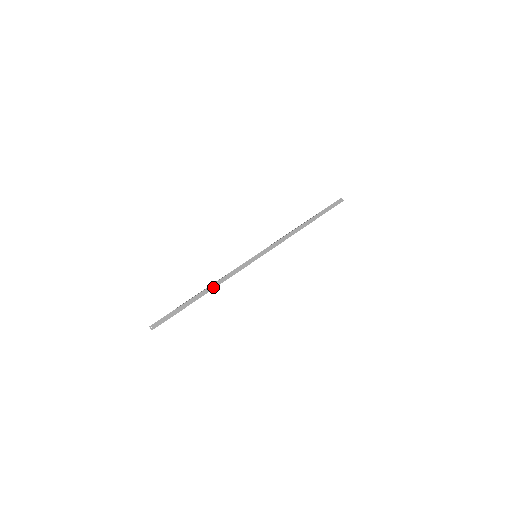
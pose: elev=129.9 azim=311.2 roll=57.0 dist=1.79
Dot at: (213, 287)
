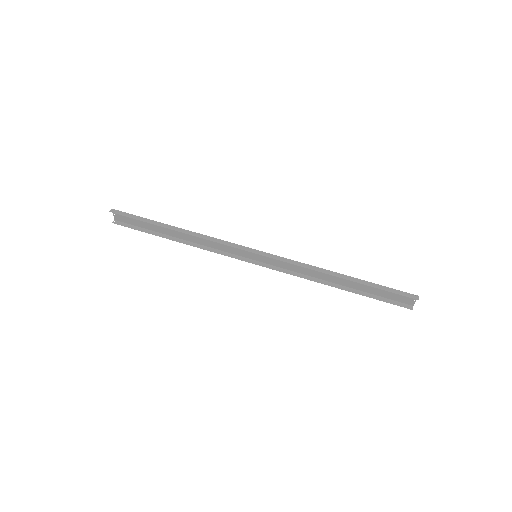
Dot at: (186, 232)
